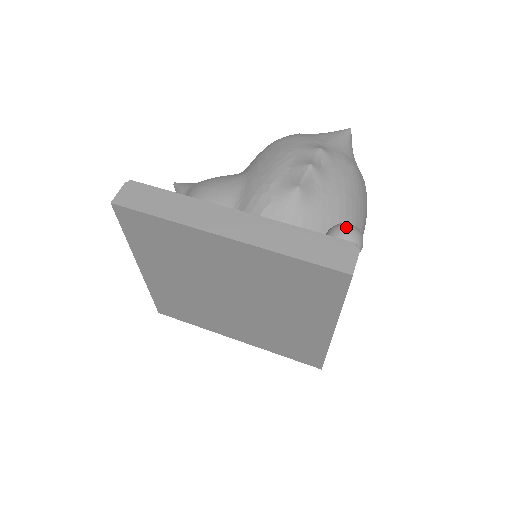
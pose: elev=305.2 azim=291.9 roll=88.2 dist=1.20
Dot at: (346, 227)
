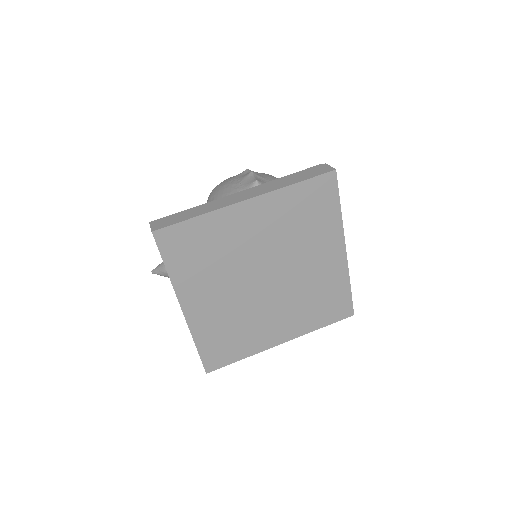
Dot at: occluded
